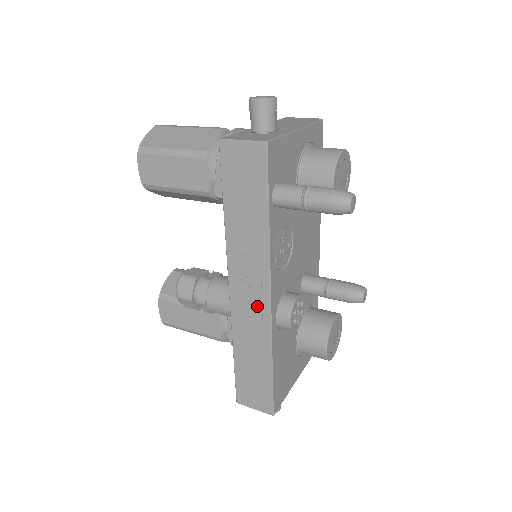
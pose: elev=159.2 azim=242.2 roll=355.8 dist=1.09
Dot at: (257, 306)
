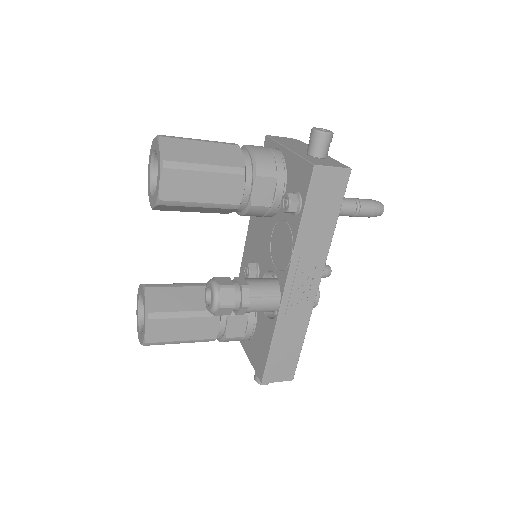
Dot at: (307, 295)
